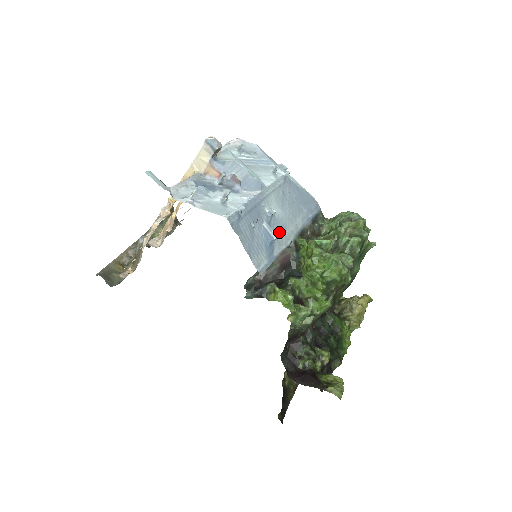
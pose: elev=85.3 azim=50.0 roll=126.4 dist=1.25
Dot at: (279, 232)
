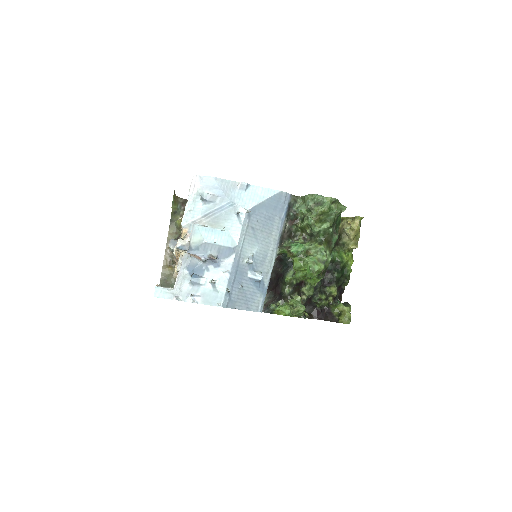
Dot at: (262, 264)
